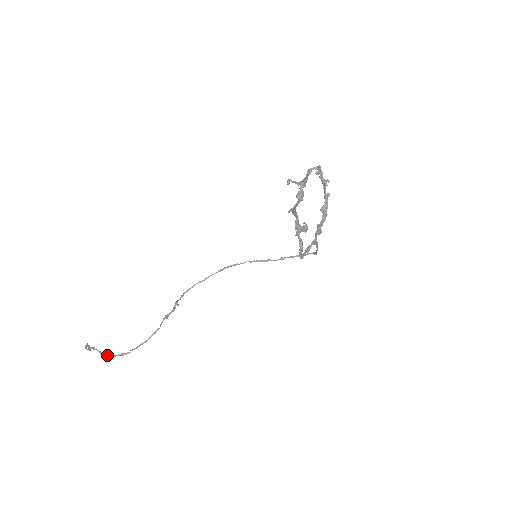
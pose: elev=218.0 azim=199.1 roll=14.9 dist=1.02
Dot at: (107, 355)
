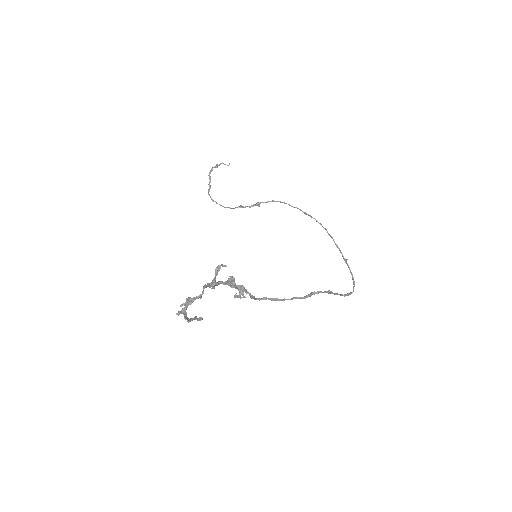
Dot at: (209, 188)
